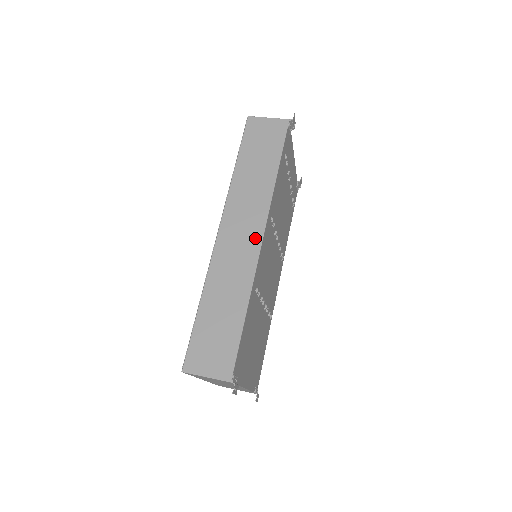
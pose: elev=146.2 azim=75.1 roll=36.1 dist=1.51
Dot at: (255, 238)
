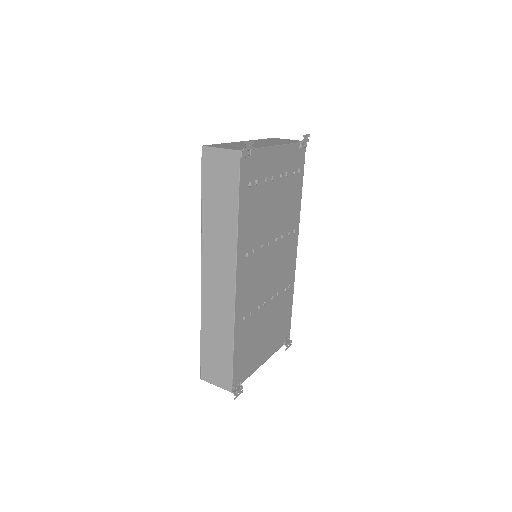
Dot at: (229, 284)
